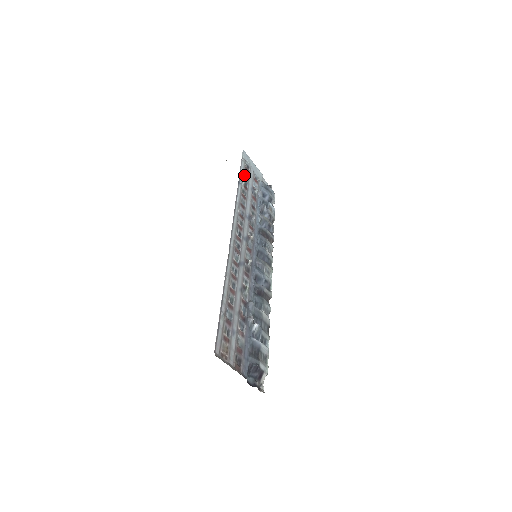
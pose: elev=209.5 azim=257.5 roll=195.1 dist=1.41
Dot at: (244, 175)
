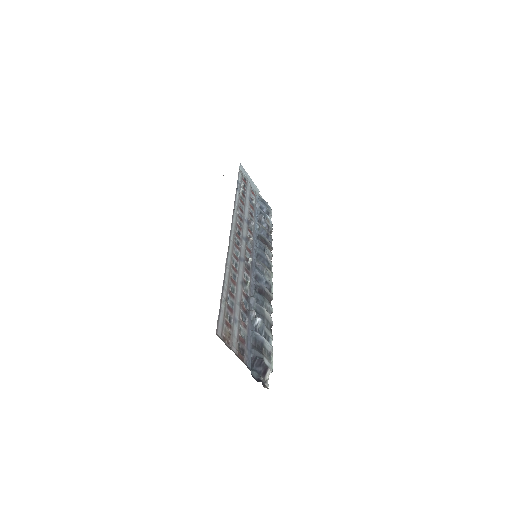
Dot at: (242, 184)
